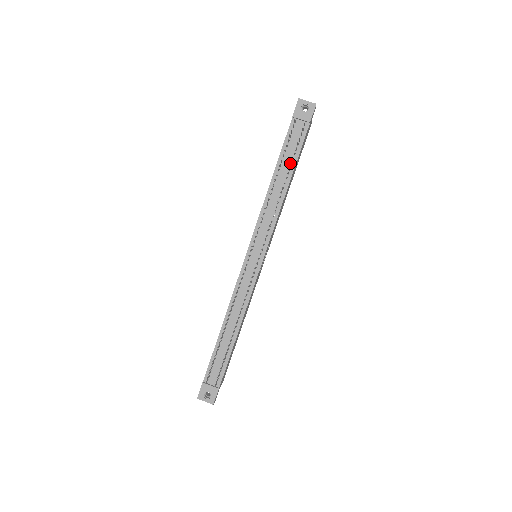
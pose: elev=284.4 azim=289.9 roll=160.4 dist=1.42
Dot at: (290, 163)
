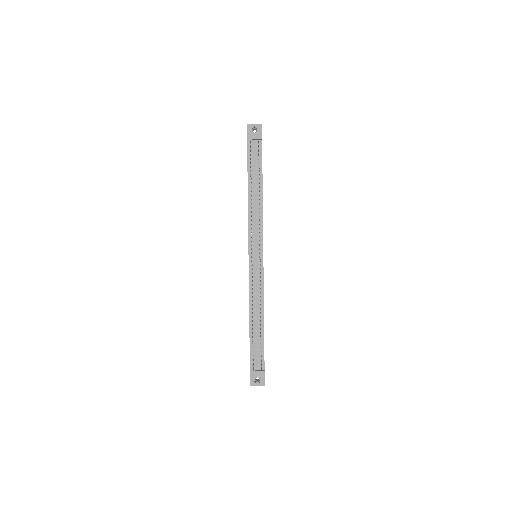
Dot at: (258, 175)
